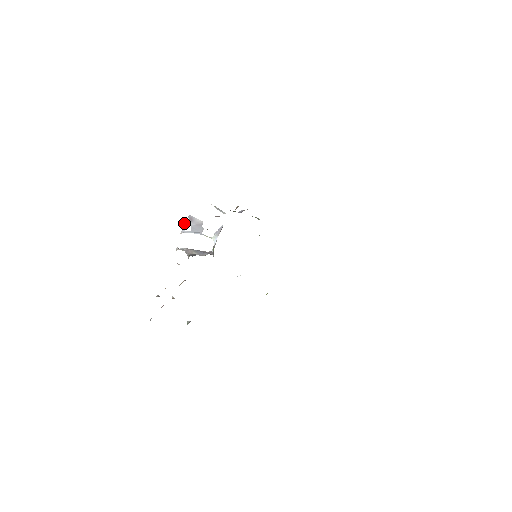
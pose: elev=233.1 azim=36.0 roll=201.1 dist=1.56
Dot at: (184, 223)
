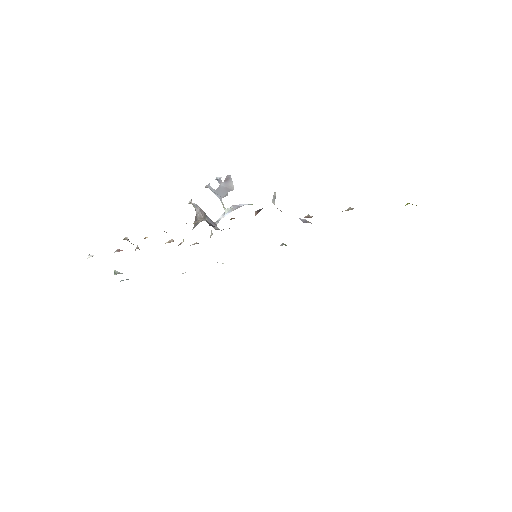
Dot at: (217, 178)
